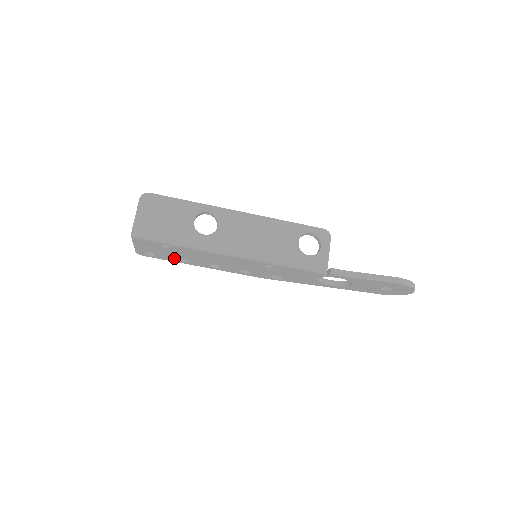
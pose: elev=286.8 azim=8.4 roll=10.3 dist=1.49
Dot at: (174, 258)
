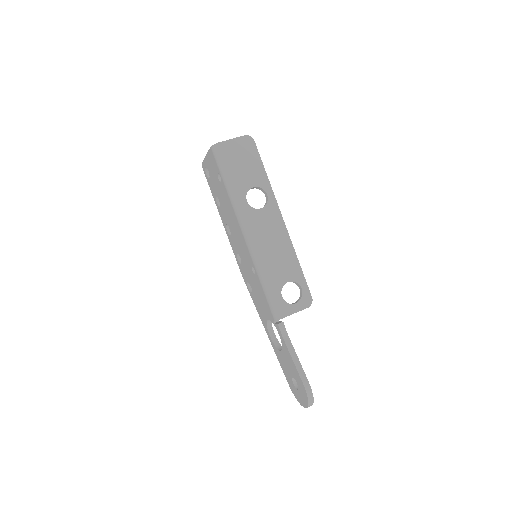
Dot at: (216, 194)
